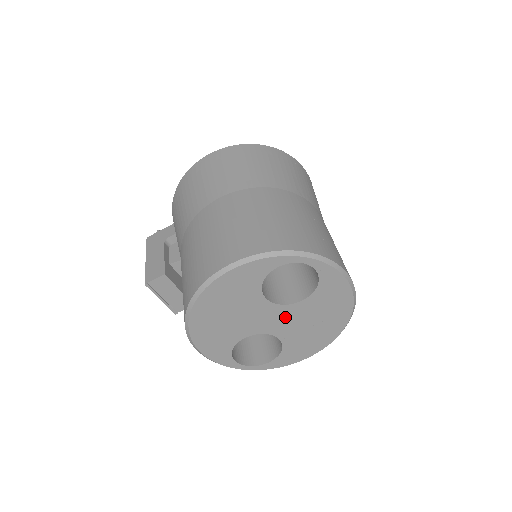
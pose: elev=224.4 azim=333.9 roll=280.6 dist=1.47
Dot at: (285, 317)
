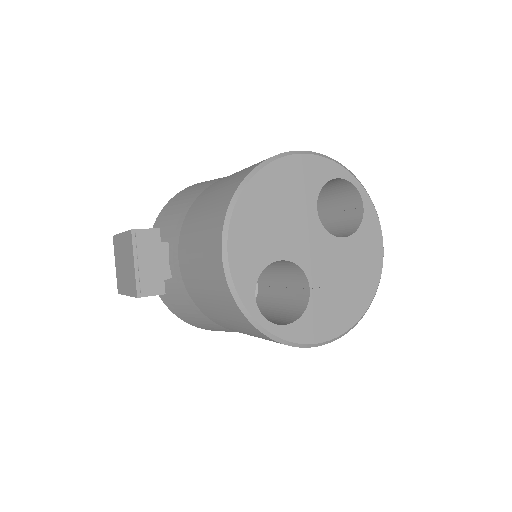
Dot at: (324, 252)
